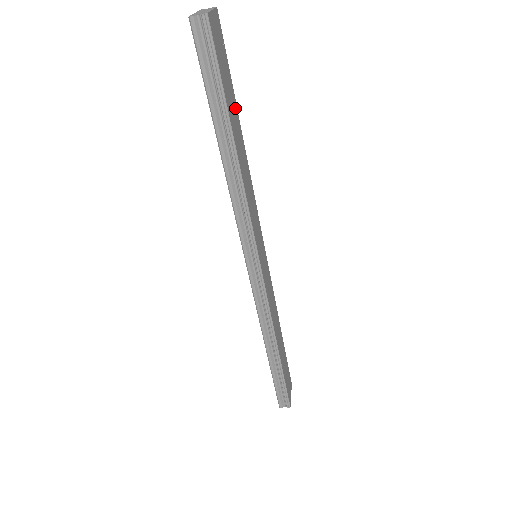
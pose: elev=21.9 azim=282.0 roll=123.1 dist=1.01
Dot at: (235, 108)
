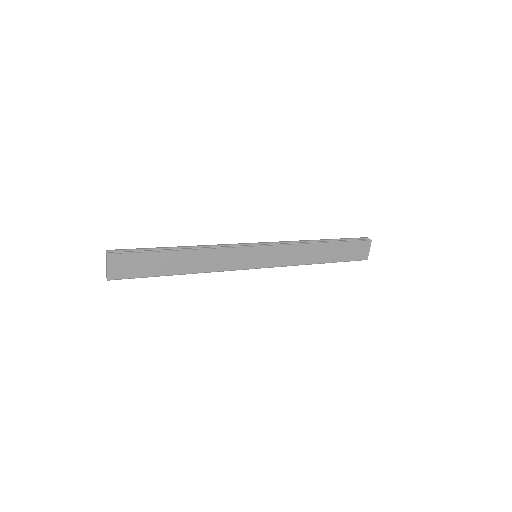
Dot at: (165, 256)
